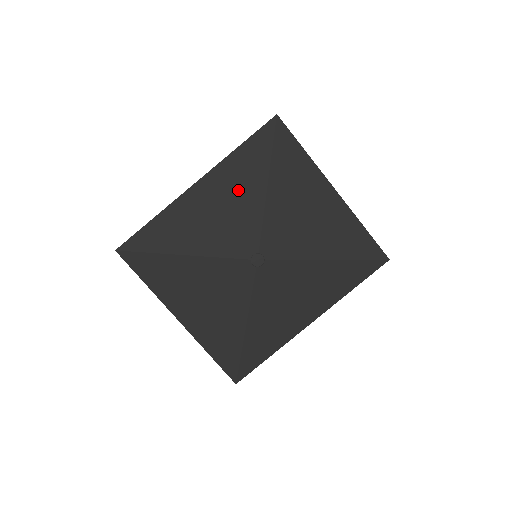
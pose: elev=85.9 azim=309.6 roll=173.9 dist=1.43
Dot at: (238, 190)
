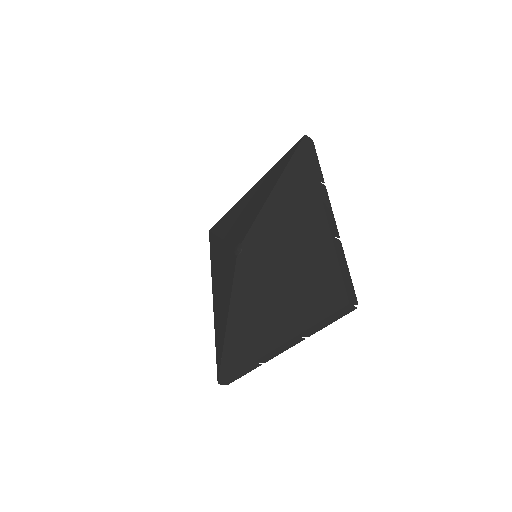
Dot at: (219, 263)
